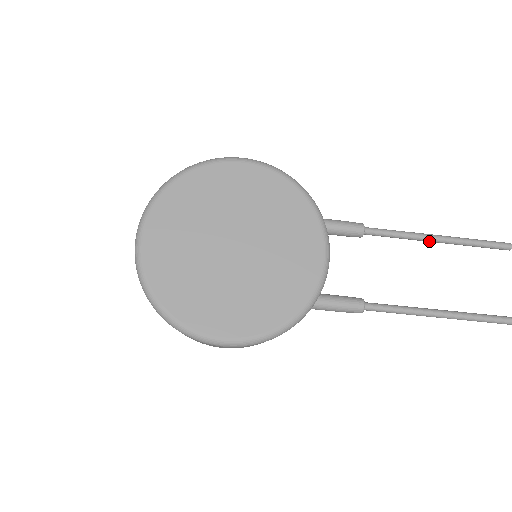
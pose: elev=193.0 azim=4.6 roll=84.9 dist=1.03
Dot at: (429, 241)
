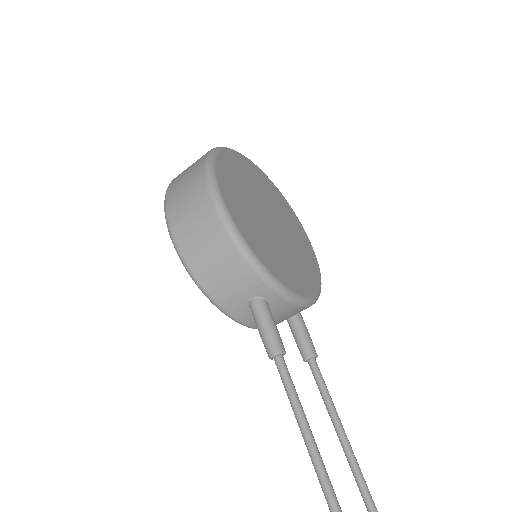
Dot at: (340, 432)
